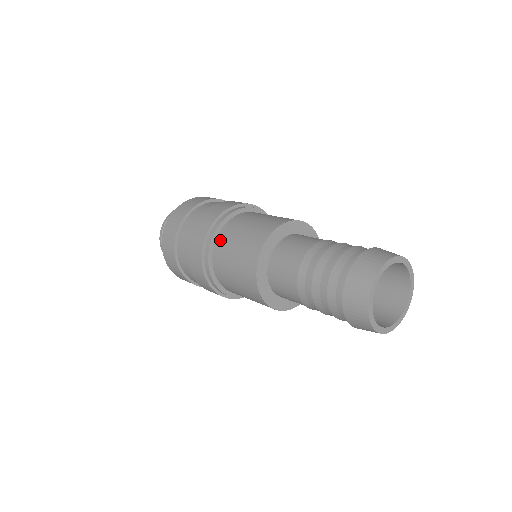
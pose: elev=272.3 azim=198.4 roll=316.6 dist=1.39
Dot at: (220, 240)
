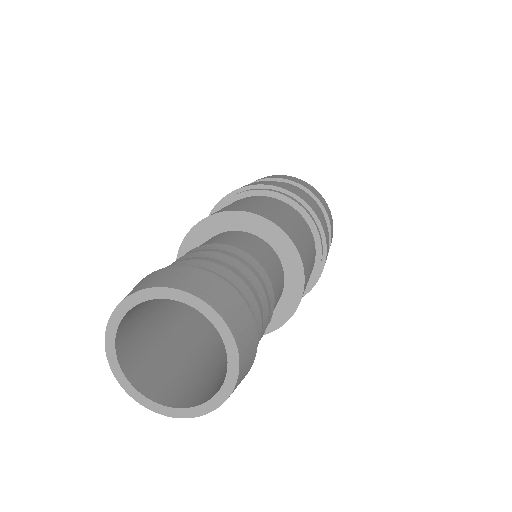
Dot at: occluded
